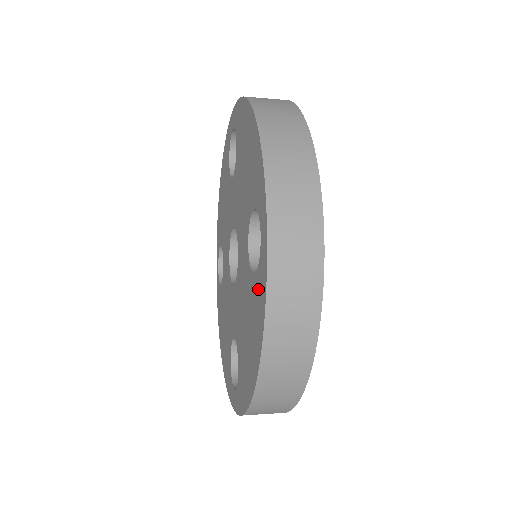
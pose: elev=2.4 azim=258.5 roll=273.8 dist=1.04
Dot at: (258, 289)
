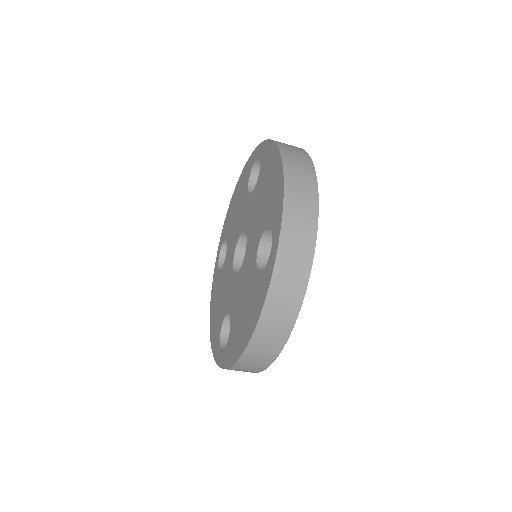
Dot at: (264, 159)
